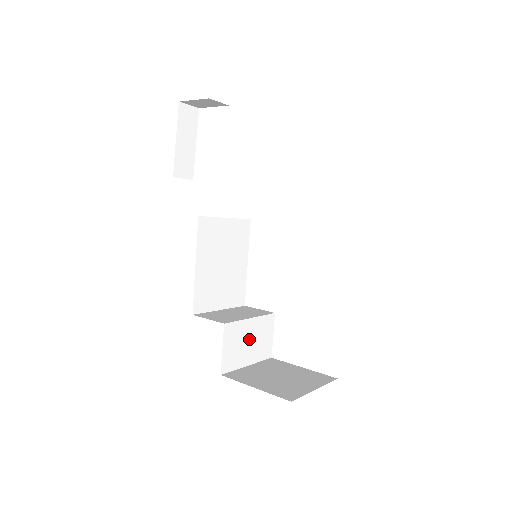
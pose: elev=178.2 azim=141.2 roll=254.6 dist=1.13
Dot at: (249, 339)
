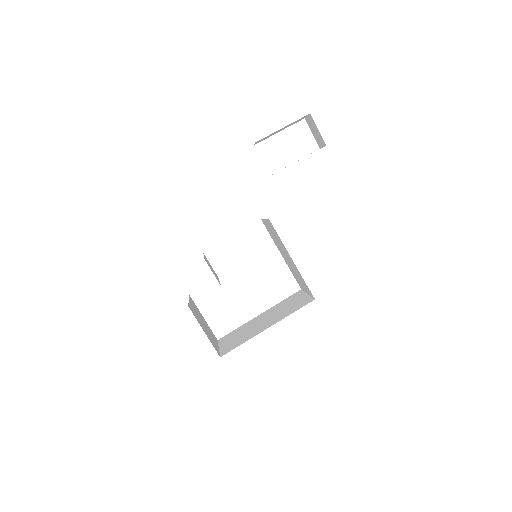
Dot at: occluded
